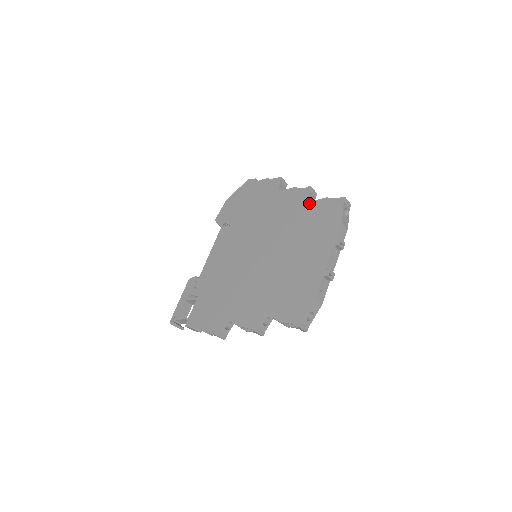
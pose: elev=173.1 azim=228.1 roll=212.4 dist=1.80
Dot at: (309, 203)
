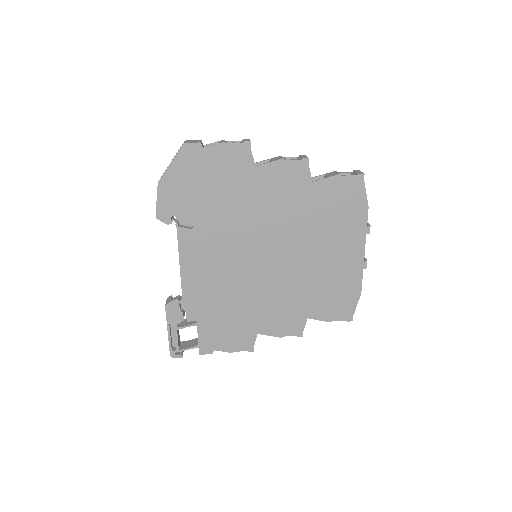
Dot at: (315, 184)
